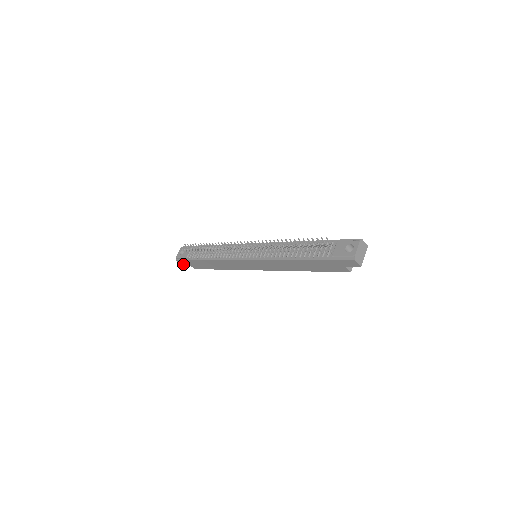
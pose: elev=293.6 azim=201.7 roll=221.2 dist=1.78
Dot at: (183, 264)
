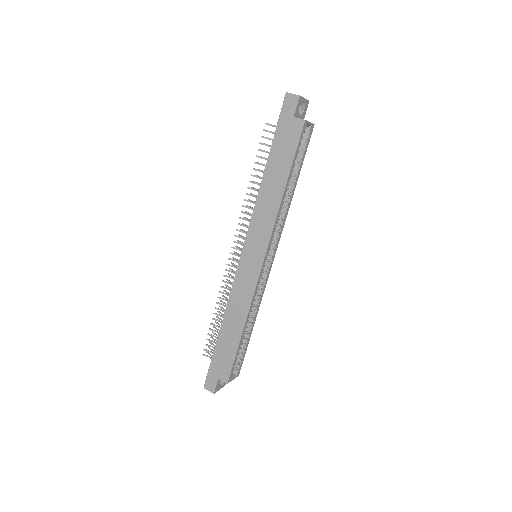
Dot at: (213, 389)
